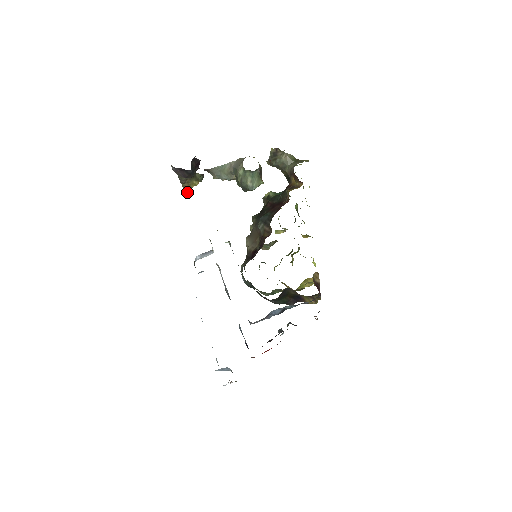
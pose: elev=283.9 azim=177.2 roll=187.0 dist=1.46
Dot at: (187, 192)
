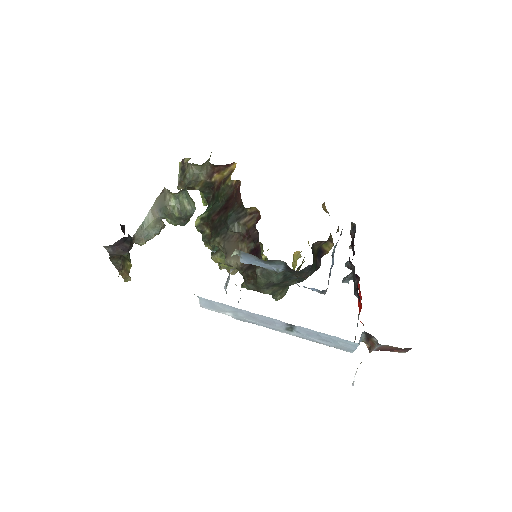
Dot at: (128, 280)
